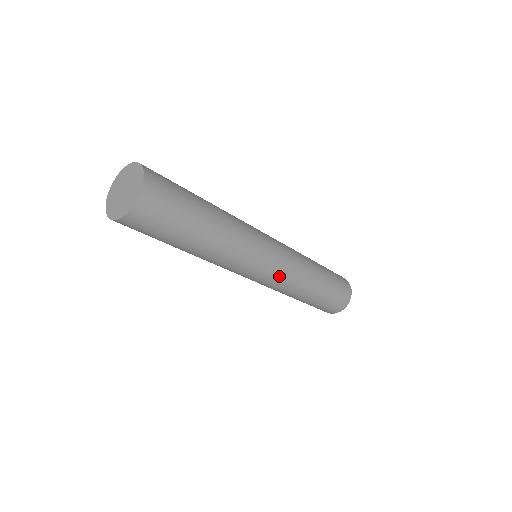
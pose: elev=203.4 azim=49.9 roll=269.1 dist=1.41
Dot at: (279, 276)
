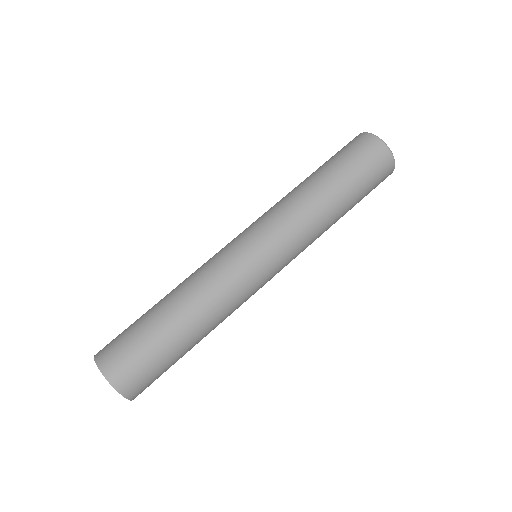
Dot at: (289, 256)
